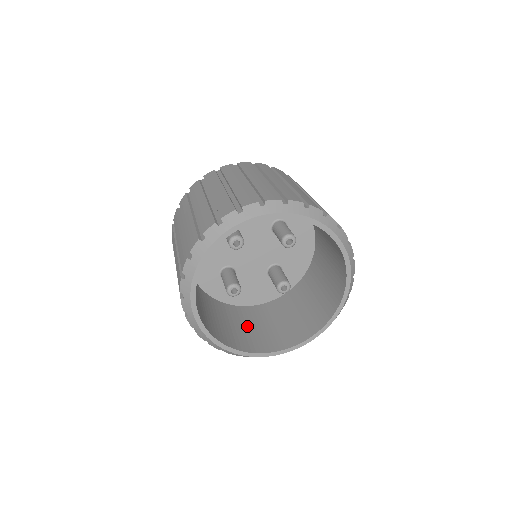
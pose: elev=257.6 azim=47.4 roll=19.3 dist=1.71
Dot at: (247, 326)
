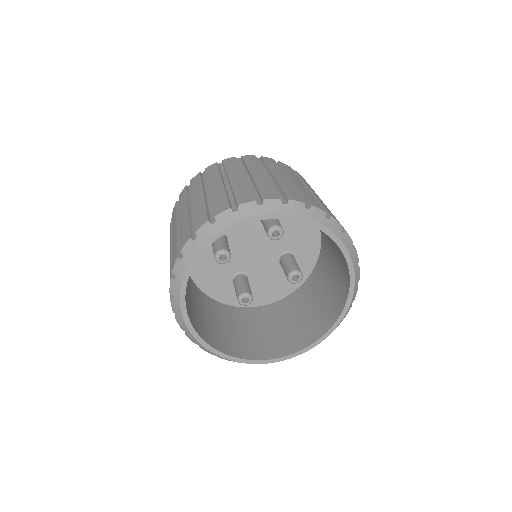
Dot at: (276, 326)
